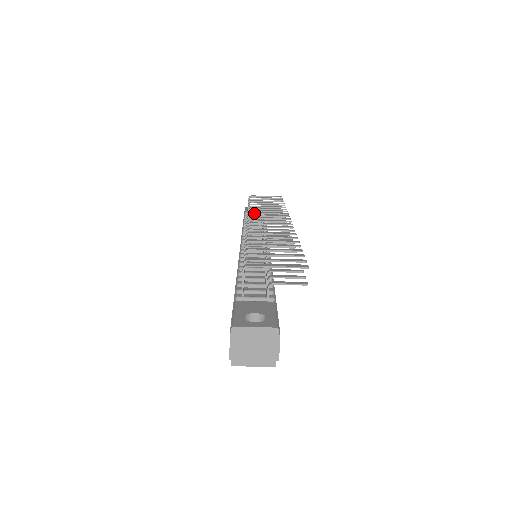
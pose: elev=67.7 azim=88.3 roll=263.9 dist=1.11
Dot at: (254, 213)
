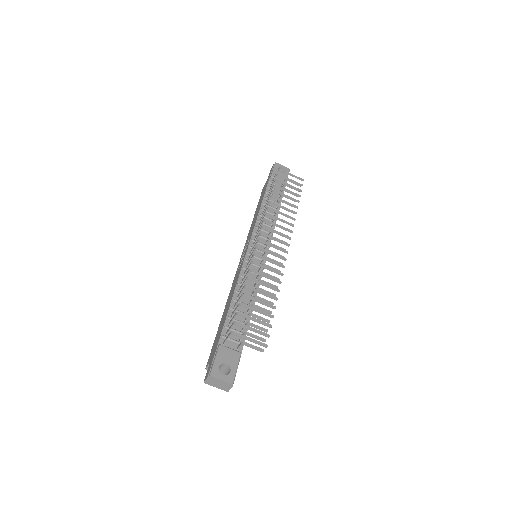
Dot at: (269, 223)
